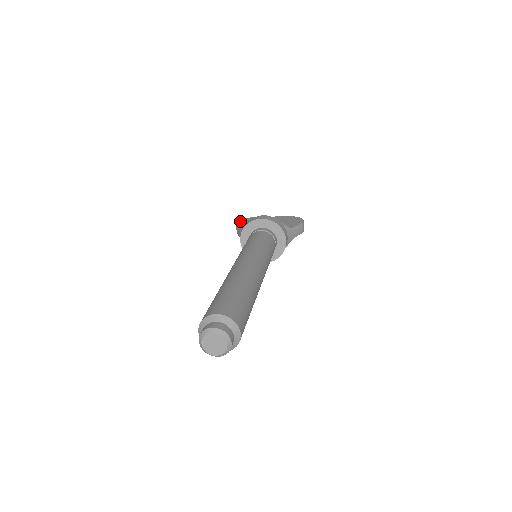
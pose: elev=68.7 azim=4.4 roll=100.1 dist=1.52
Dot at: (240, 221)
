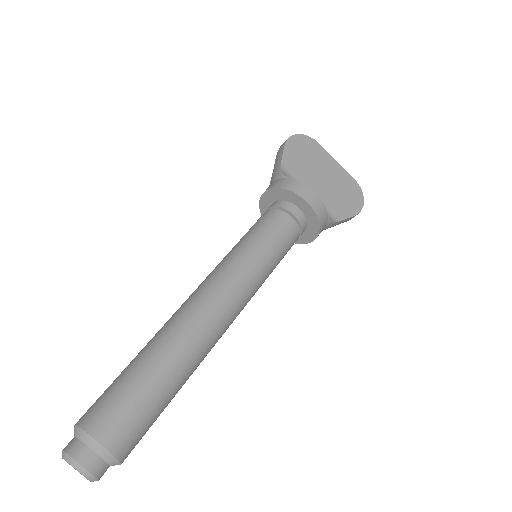
Dot at: (294, 139)
